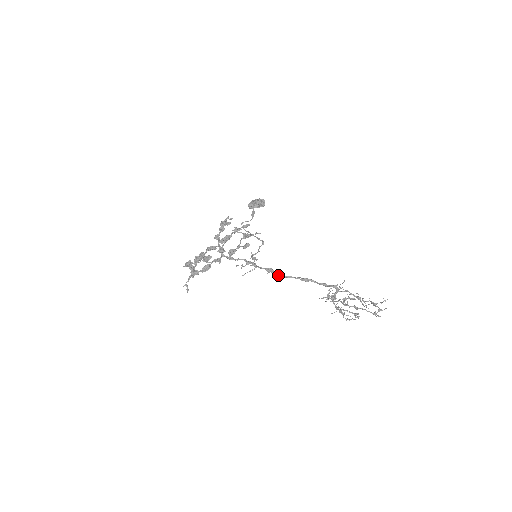
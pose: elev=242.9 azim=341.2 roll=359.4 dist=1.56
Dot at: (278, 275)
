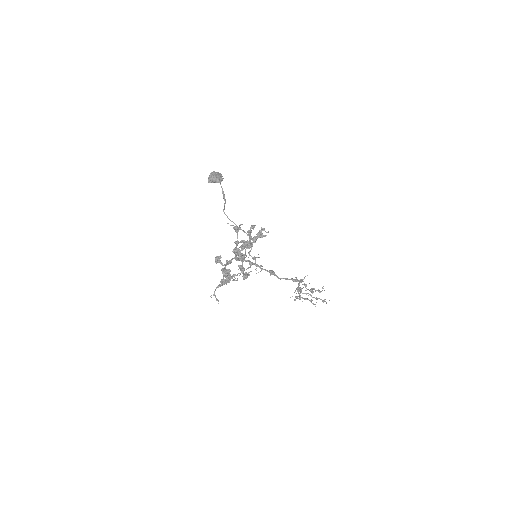
Dot at: (279, 278)
